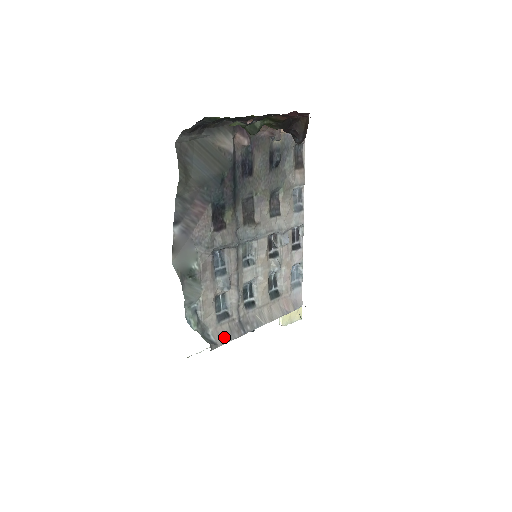
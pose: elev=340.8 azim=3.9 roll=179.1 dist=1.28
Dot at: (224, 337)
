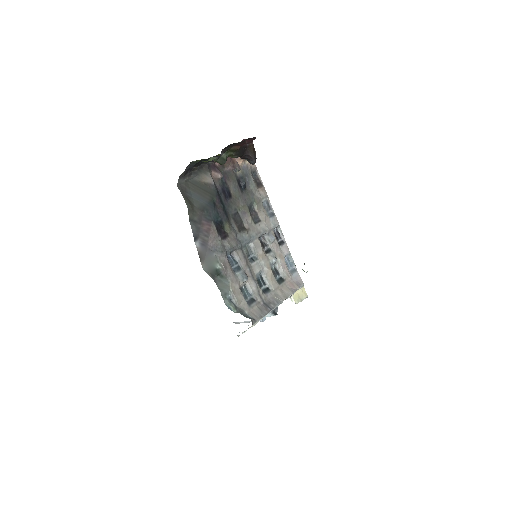
Dot at: (258, 315)
